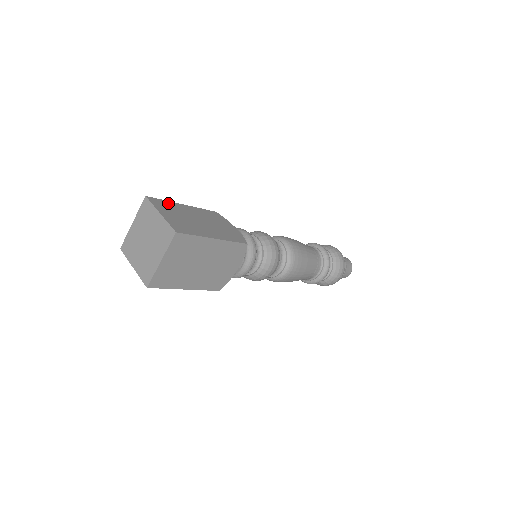
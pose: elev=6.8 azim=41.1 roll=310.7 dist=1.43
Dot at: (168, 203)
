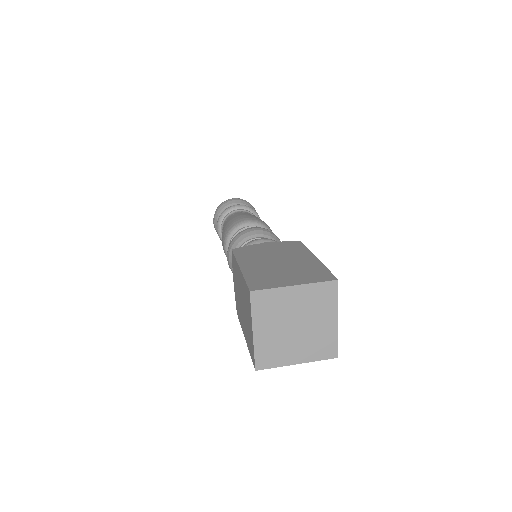
Dot at: (251, 277)
